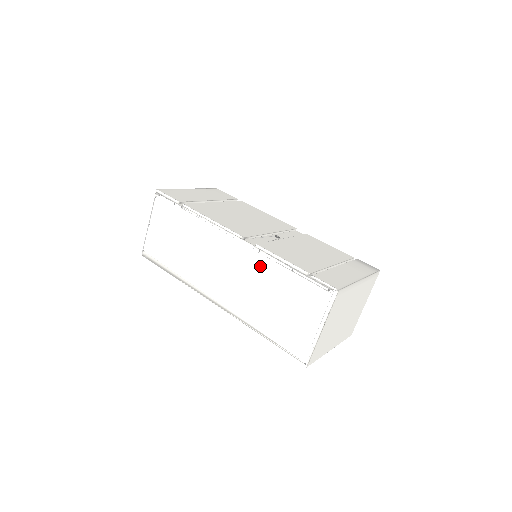
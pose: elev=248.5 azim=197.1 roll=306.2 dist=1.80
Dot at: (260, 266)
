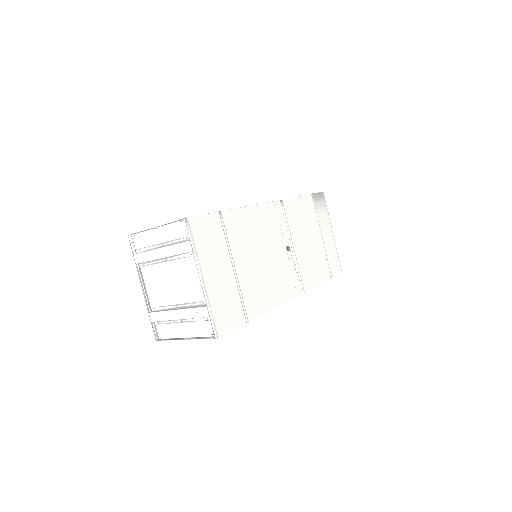
Dot at: occluded
